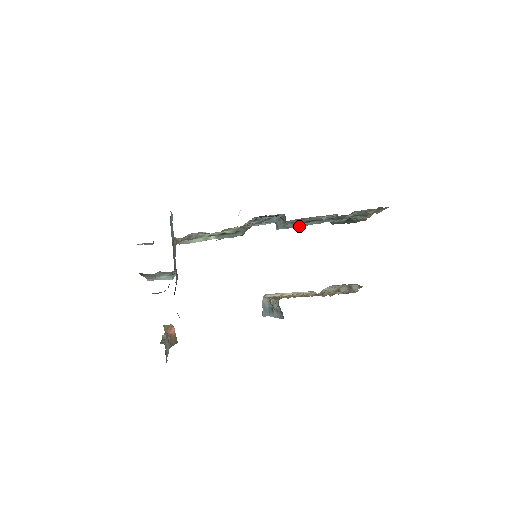
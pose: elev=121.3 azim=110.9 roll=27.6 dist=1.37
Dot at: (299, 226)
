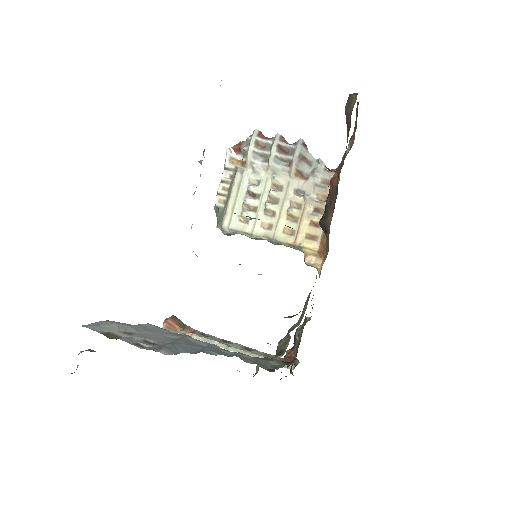
Dot at: occluded
